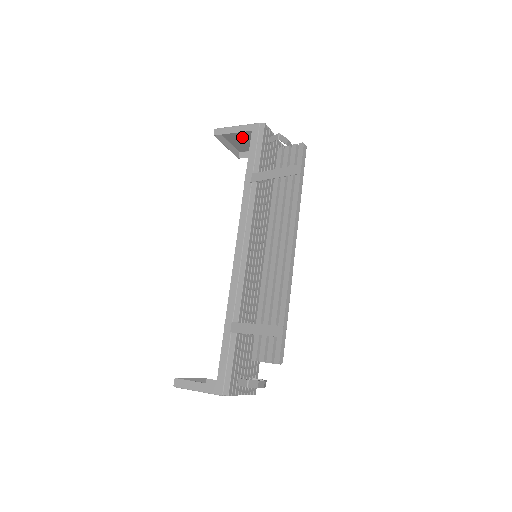
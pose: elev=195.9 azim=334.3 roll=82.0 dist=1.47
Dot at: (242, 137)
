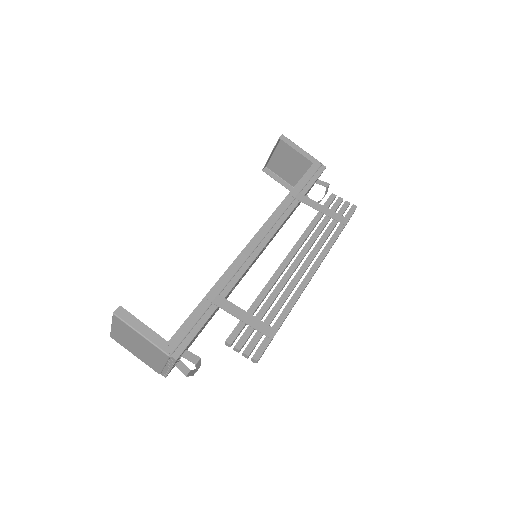
Dot at: (290, 159)
